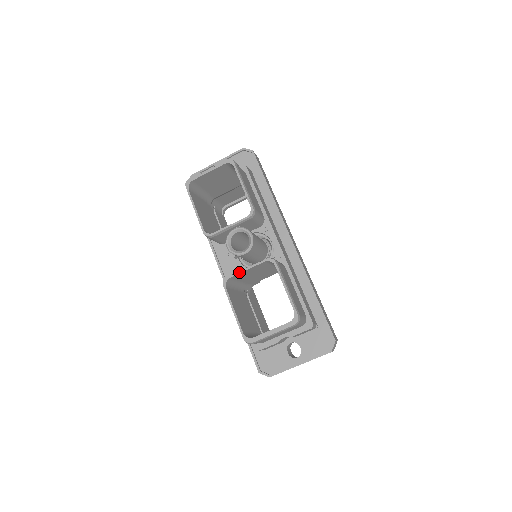
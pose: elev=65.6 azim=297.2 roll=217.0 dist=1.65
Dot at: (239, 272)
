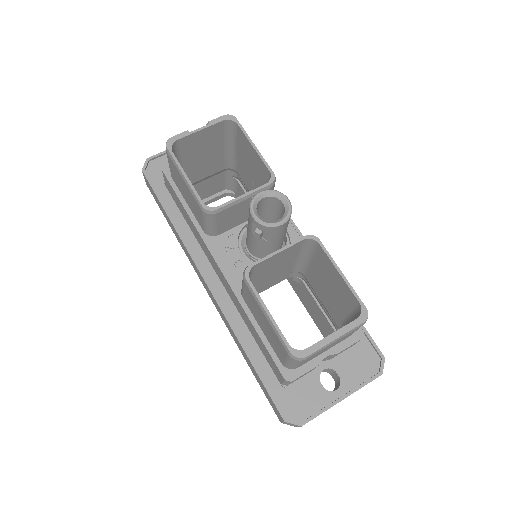
Dot at: (267, 256)
